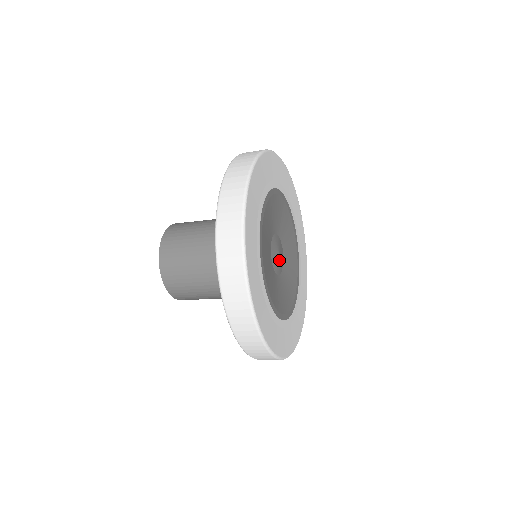
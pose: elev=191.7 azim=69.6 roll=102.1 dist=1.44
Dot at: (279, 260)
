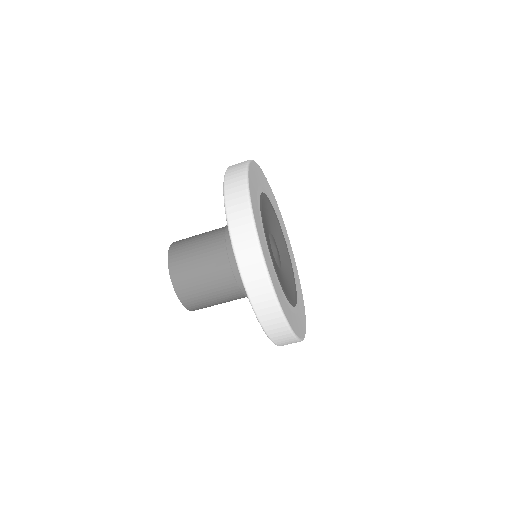
Dot at: (278, 255)
